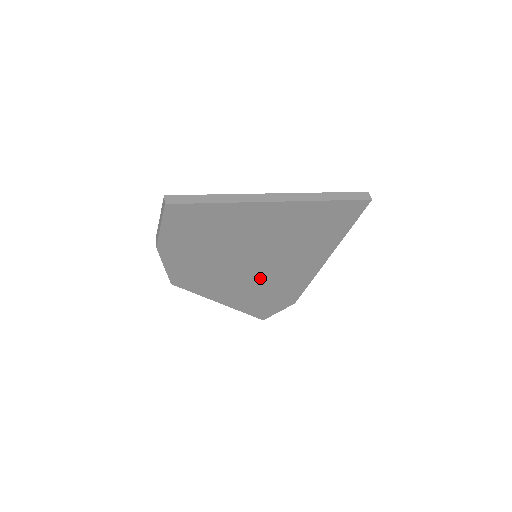
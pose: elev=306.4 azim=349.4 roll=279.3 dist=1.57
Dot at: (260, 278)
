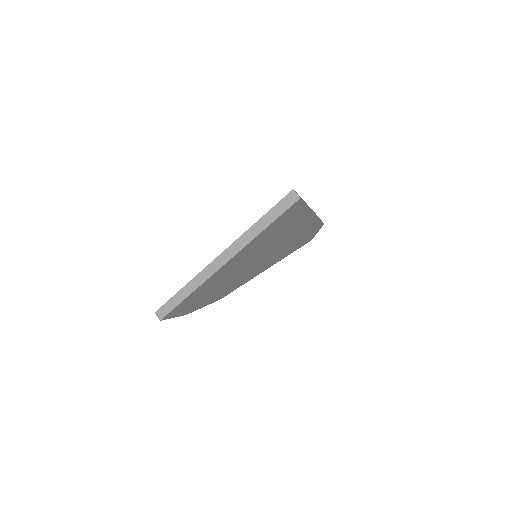
Dot at: (275, 253)
